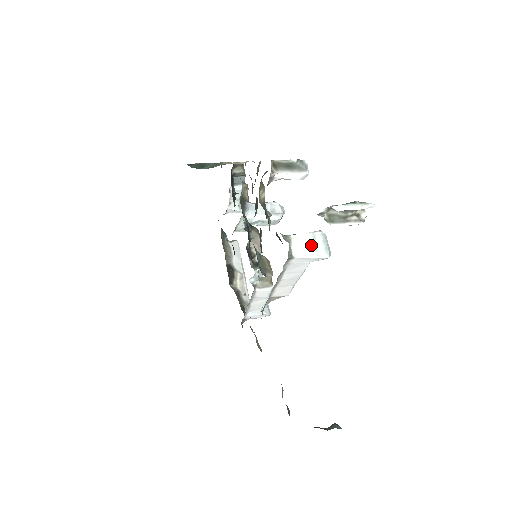
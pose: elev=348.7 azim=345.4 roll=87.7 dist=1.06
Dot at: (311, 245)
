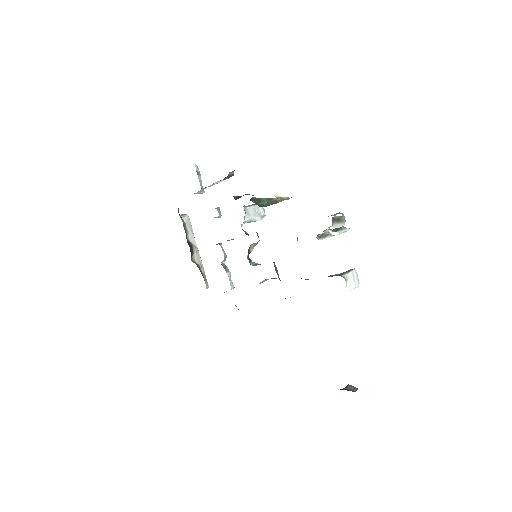
Dot at: (352, 280)
